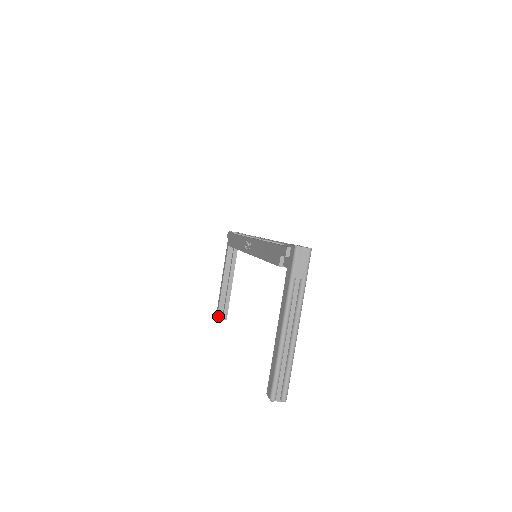
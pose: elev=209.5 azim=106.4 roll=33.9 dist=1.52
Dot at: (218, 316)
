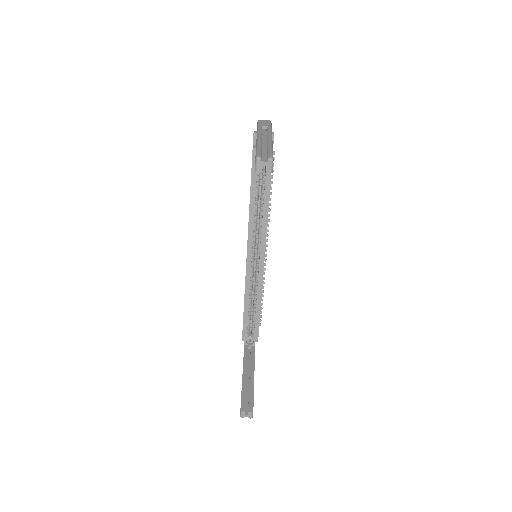
Dot at: (241, 408)
